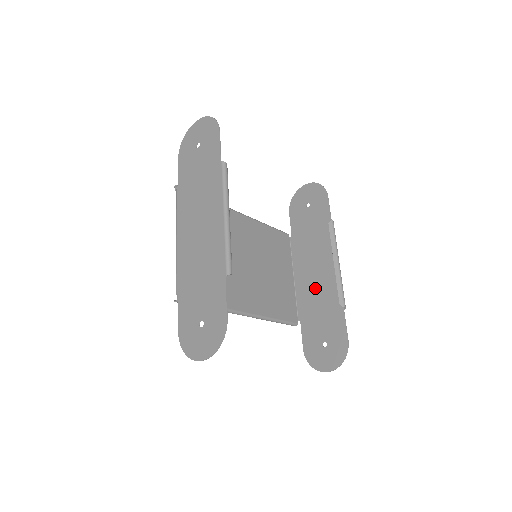
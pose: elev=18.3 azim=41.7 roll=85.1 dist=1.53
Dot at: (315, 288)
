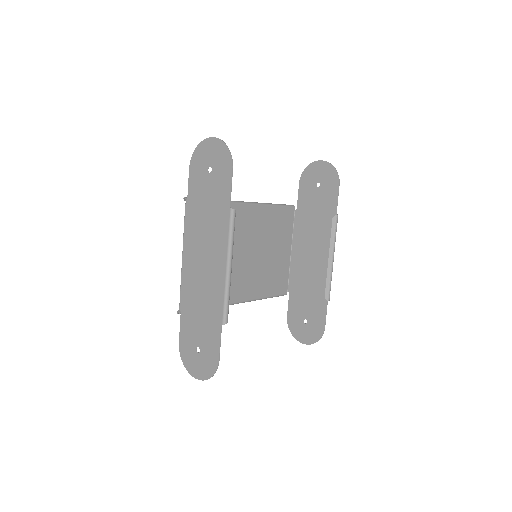
Dot at: (308, 270)
